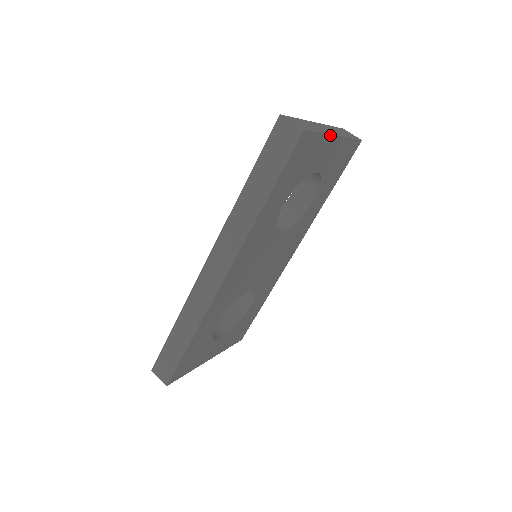
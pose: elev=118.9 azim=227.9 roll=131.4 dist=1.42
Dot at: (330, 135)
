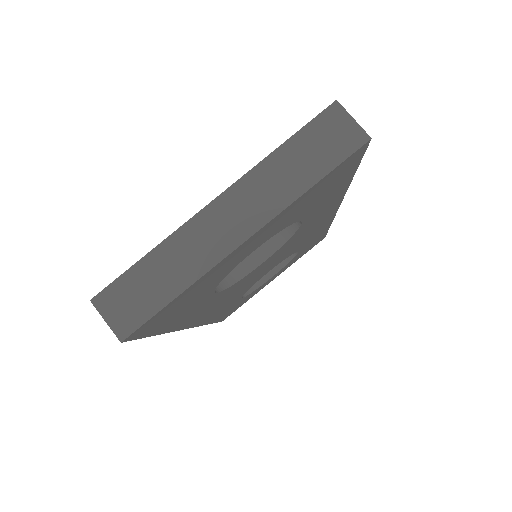
Dot at: (217, 264)
